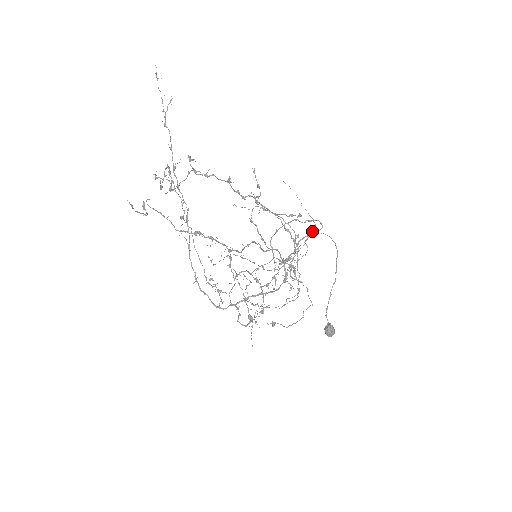
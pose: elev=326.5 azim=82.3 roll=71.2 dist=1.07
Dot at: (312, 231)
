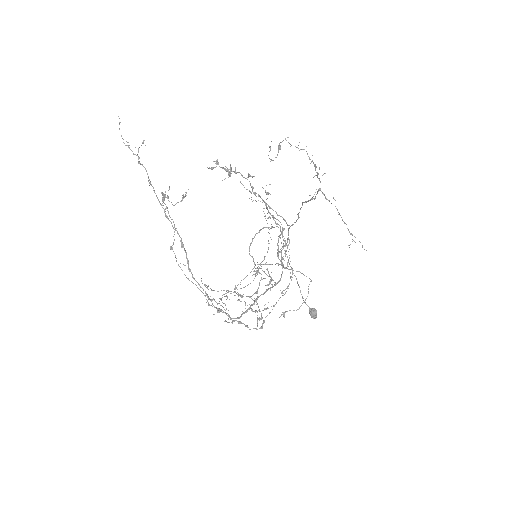
Dot at: (268, 241)
